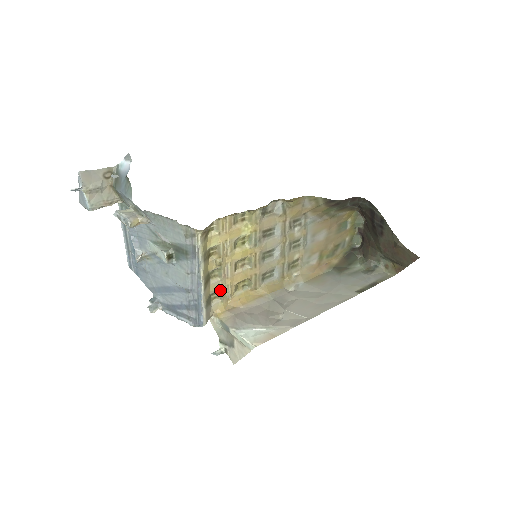
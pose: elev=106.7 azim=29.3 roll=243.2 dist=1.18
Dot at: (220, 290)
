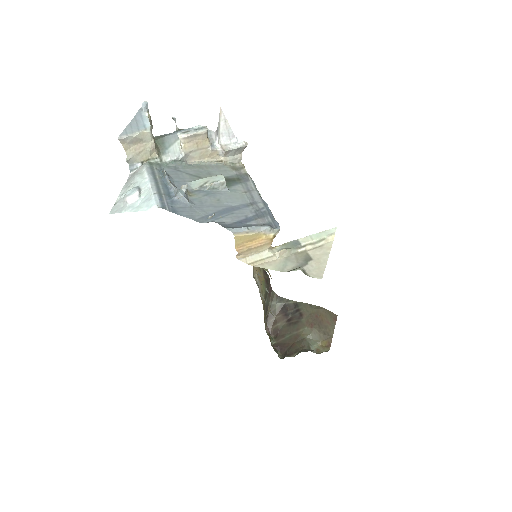
Dot at: occluded
